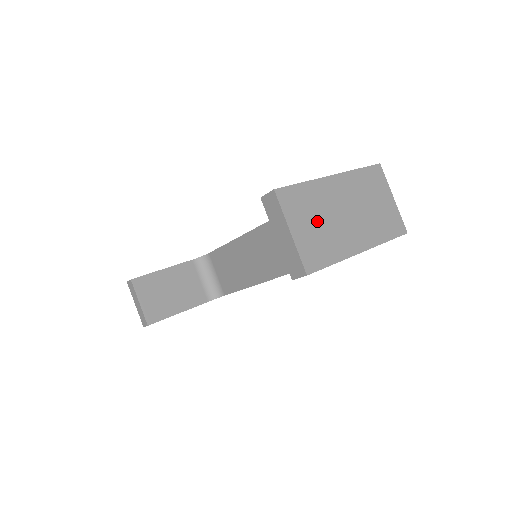
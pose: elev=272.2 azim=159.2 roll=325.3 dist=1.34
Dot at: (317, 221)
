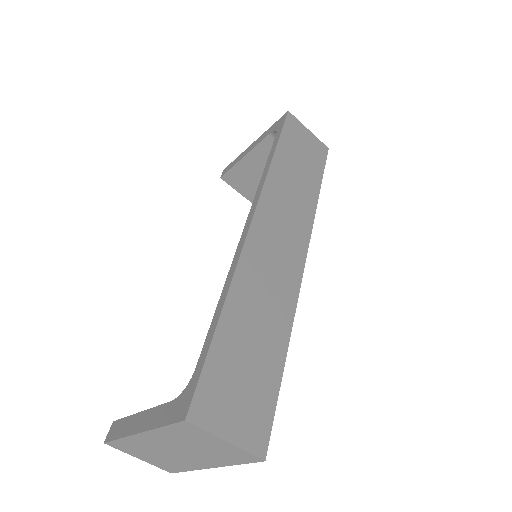
Dot at: (153, 455)
